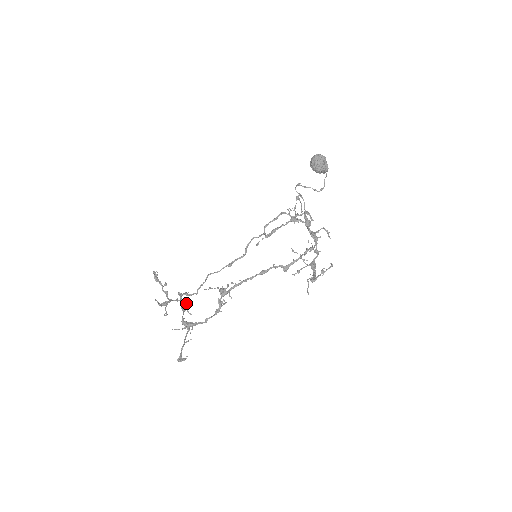
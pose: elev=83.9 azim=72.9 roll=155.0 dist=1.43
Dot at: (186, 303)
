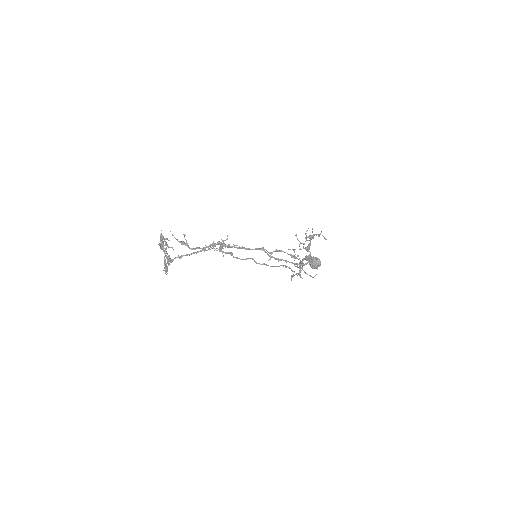
Dot at: (166, 272)
